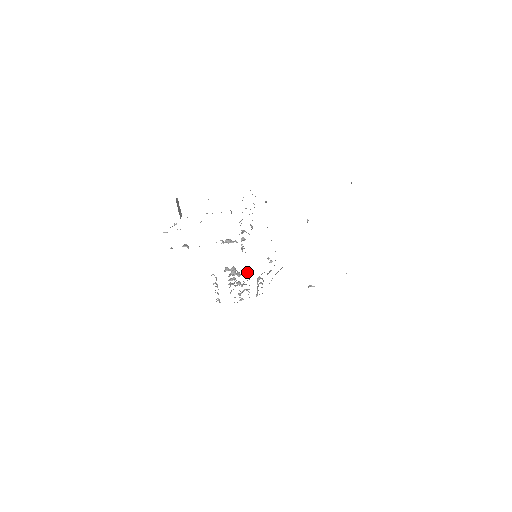
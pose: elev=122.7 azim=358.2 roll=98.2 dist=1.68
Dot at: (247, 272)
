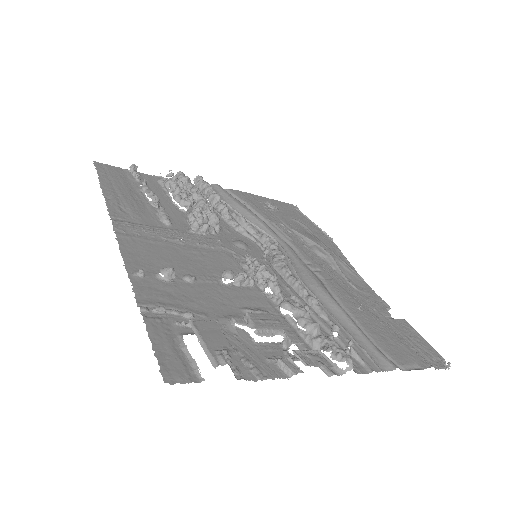
Dot at: (219, 222)
